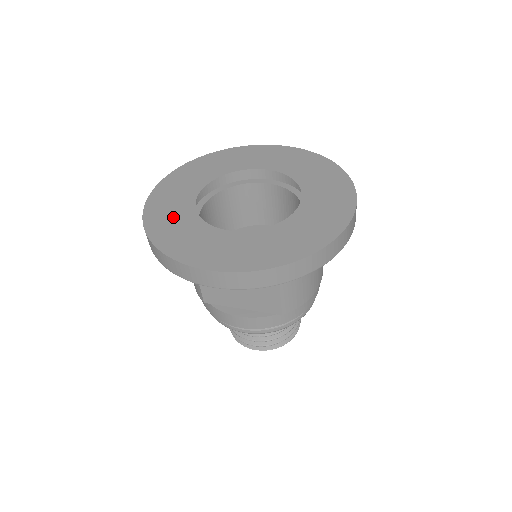
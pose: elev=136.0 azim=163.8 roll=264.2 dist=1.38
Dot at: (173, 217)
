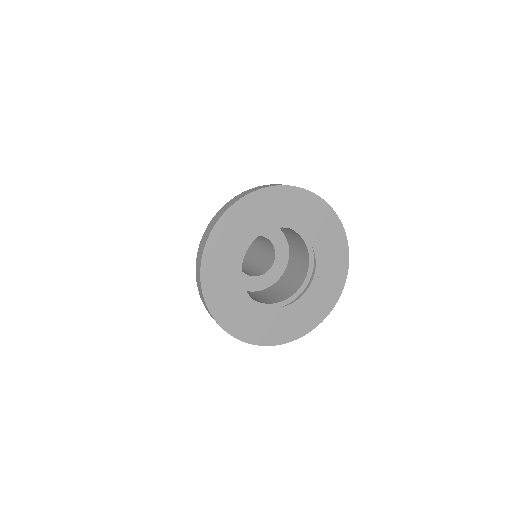
Dot at: (224, 279)
